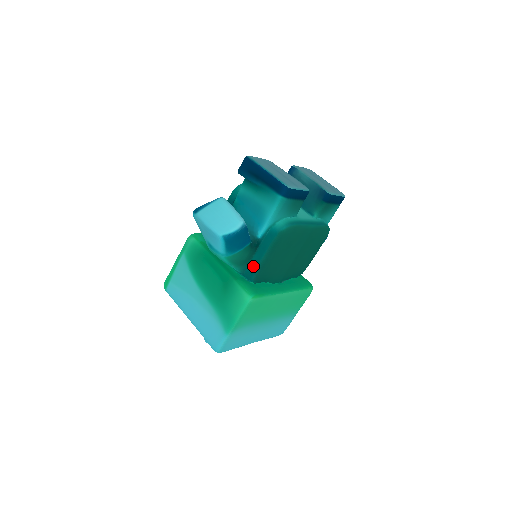
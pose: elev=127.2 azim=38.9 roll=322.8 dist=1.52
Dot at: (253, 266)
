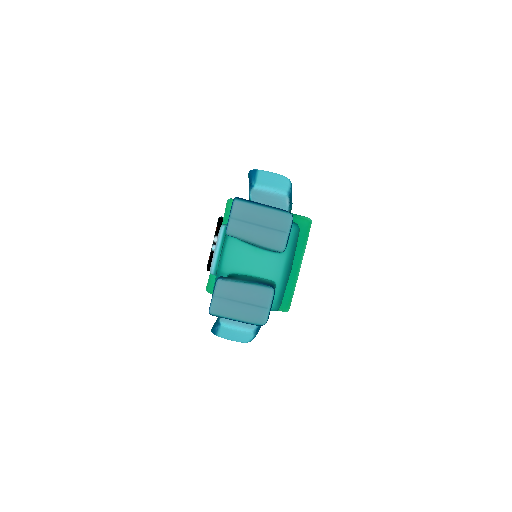
Dot at: occluded
